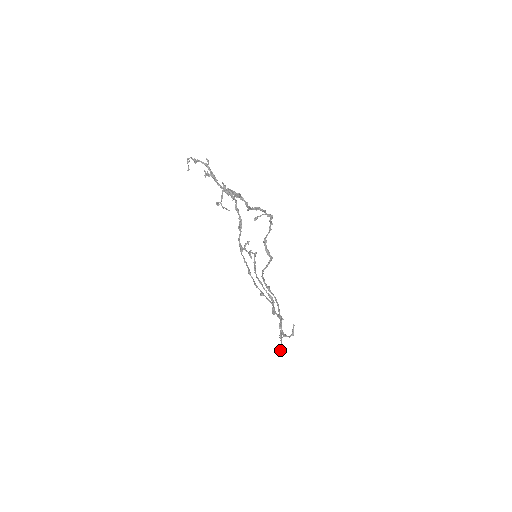
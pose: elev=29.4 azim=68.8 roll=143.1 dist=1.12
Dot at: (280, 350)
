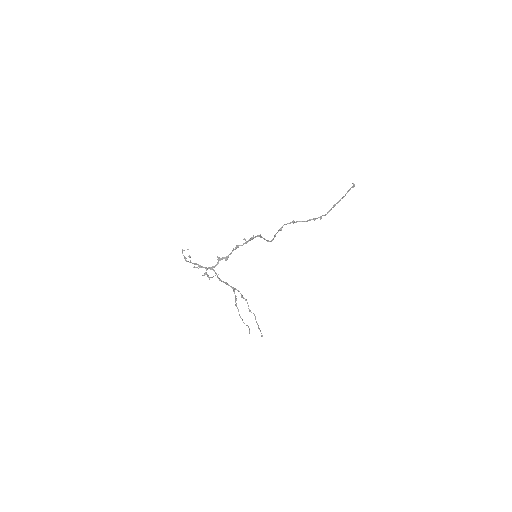
Dot at: occluded
